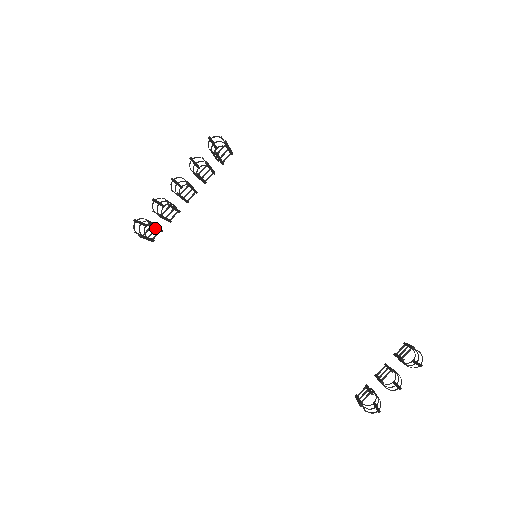
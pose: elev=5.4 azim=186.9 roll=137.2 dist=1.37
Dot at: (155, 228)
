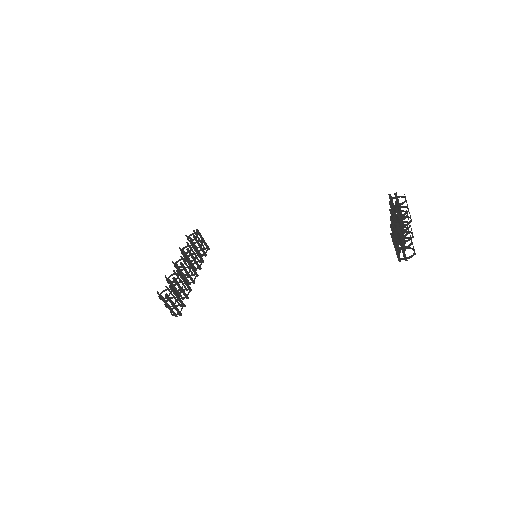
Dot at: (176, 294)
